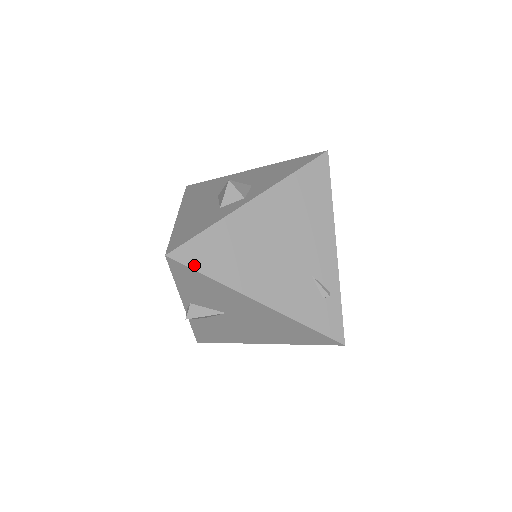
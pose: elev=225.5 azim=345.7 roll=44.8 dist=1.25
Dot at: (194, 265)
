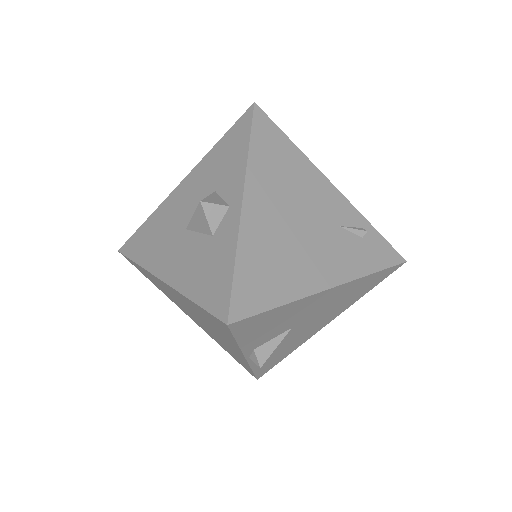
Dot at: (257, 309)
